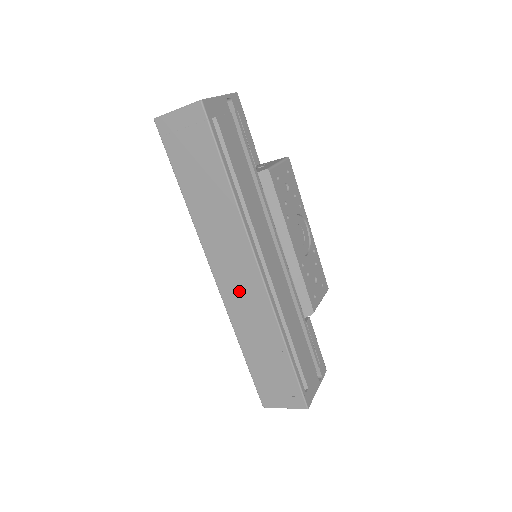
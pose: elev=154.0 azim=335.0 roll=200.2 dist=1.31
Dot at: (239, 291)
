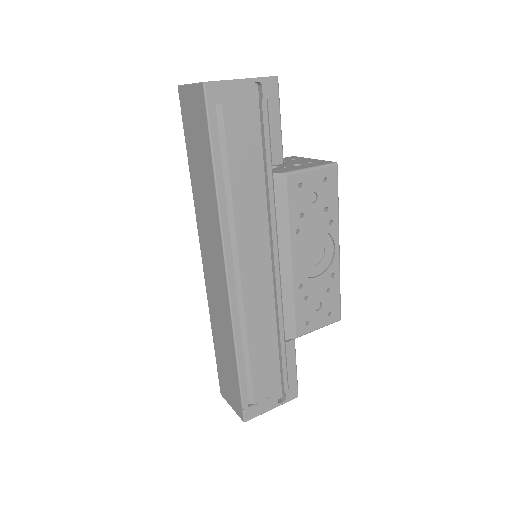
Dot at: (214, 284)
